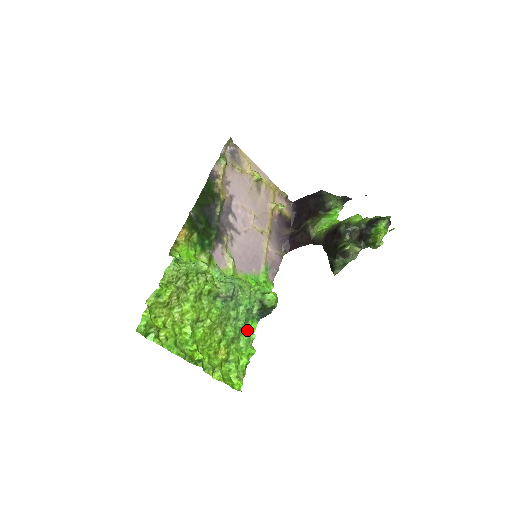
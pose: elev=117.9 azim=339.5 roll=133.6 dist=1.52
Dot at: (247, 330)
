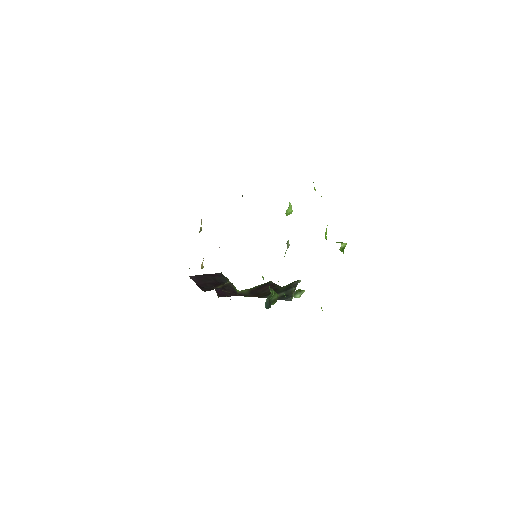
Dot at: (285, 296)
